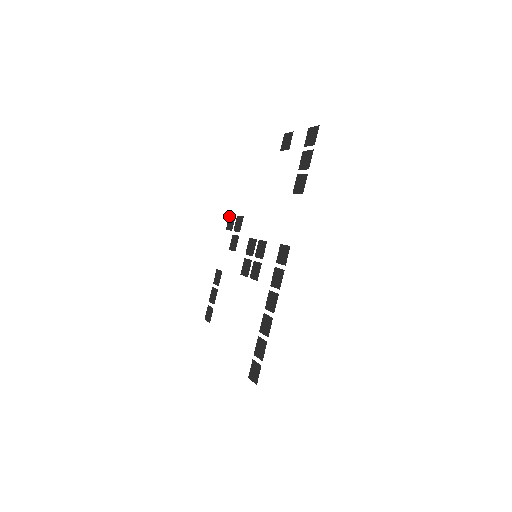
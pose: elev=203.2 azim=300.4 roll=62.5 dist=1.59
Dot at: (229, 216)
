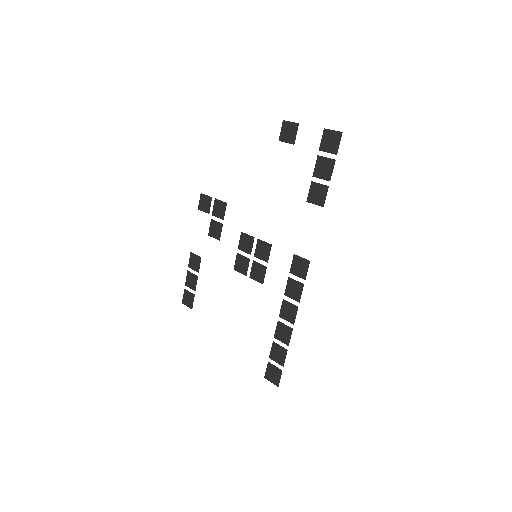
Dot at: (201, 194)
